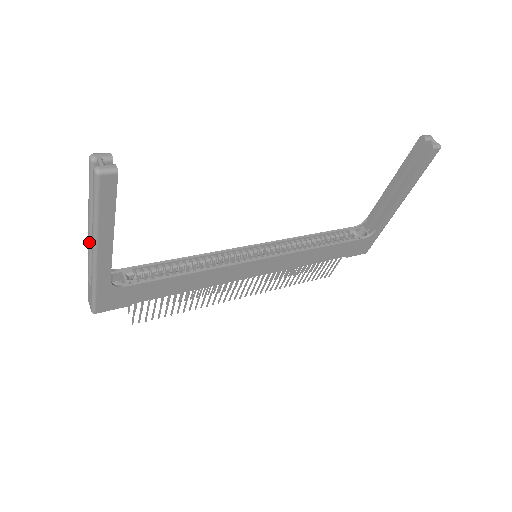
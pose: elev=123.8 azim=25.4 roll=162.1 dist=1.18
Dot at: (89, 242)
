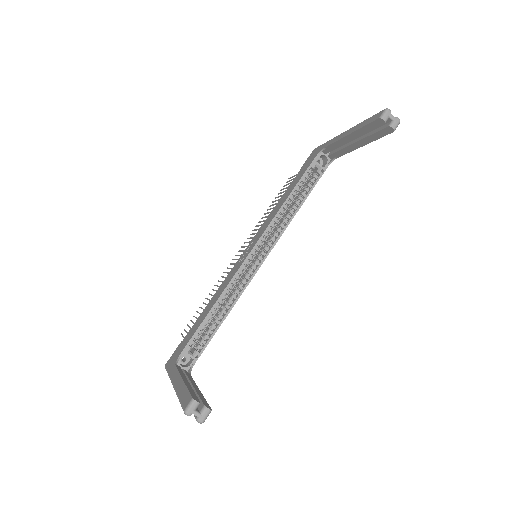
Dot at: occluded
